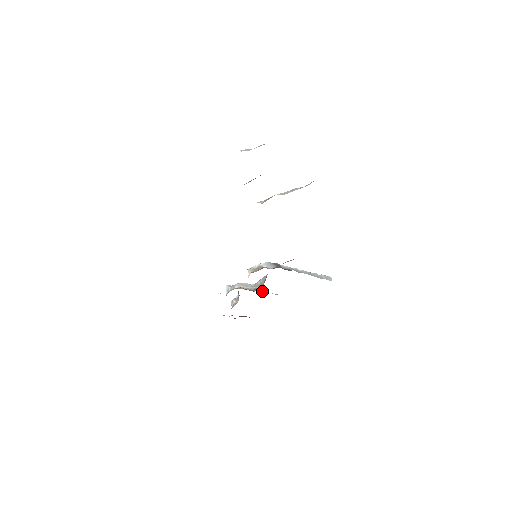
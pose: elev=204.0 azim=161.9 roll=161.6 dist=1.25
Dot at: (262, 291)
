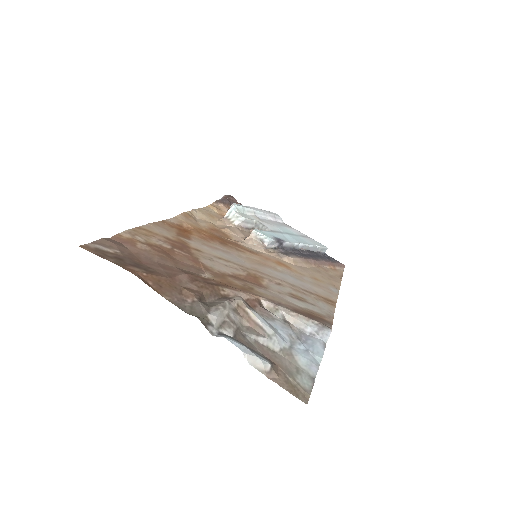
Dot at: (265, 215)
